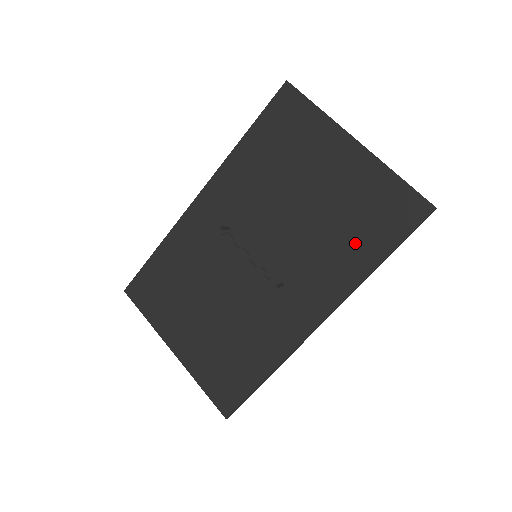
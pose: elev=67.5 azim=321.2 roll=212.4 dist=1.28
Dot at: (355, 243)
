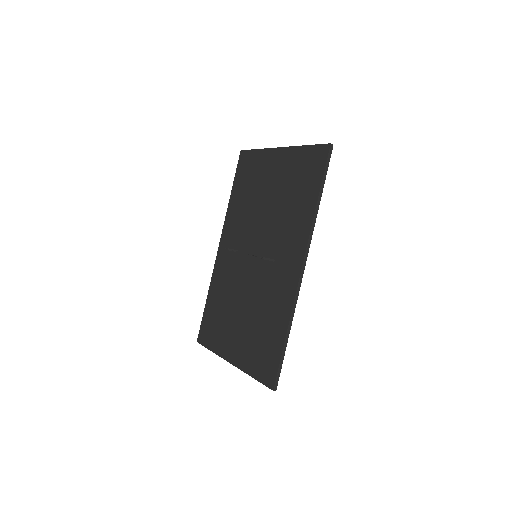
Dot at: (300, 200)
